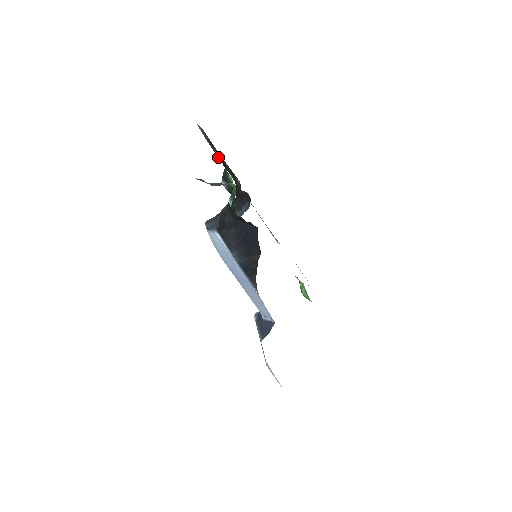
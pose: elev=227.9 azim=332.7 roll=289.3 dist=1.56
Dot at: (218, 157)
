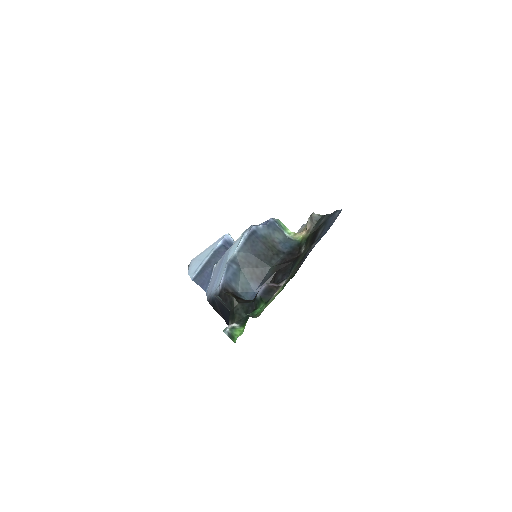
Dot at: (278, 290)
